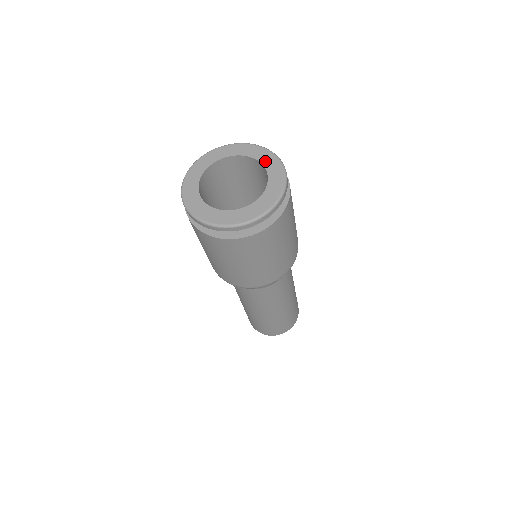
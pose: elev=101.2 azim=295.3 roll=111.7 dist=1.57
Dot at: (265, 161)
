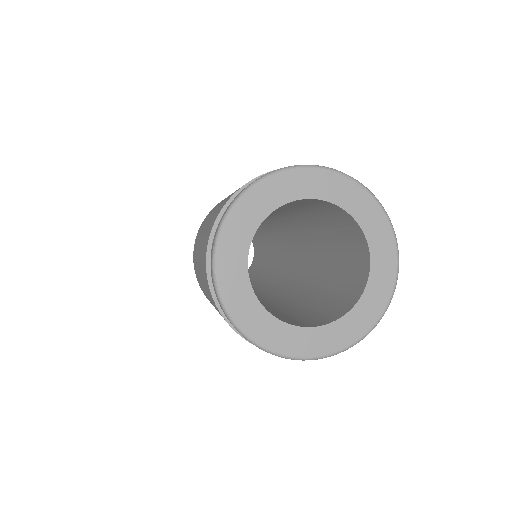
Dot at: (360, 213)
